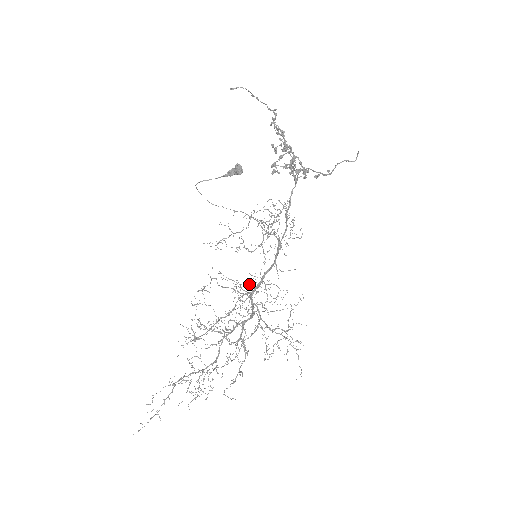
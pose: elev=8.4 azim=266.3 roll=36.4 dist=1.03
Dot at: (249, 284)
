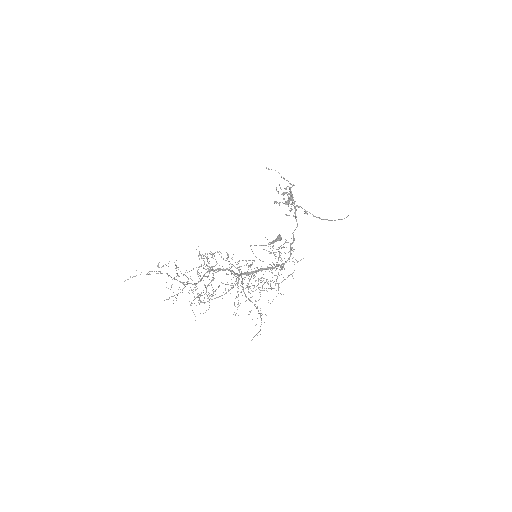
Dot at: occluded
